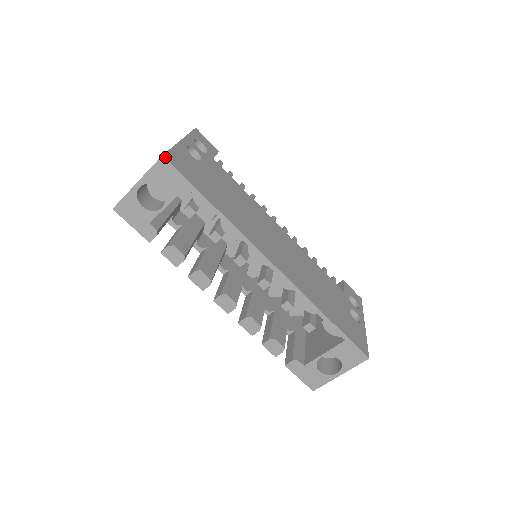
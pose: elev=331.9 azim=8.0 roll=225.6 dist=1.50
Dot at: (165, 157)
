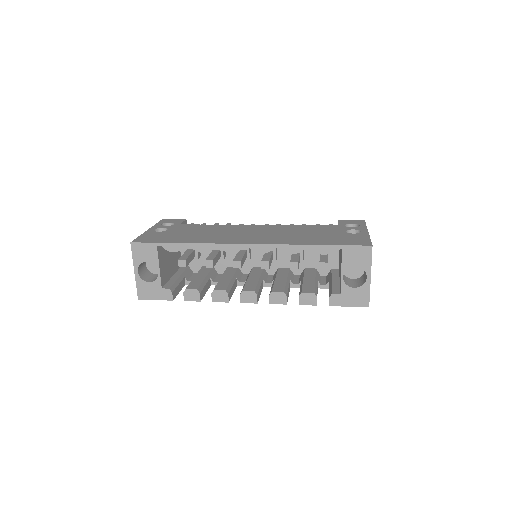
Dot at: (133, 242)
